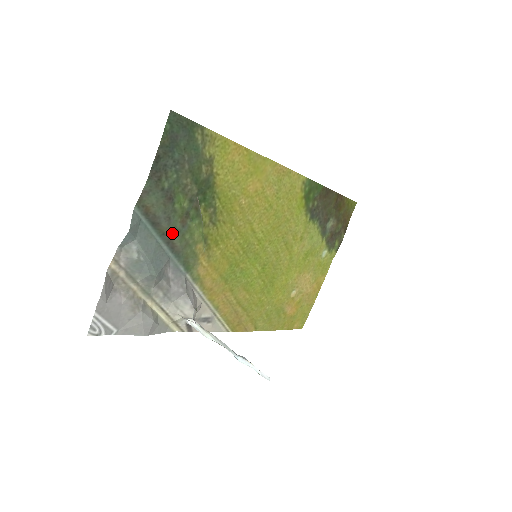
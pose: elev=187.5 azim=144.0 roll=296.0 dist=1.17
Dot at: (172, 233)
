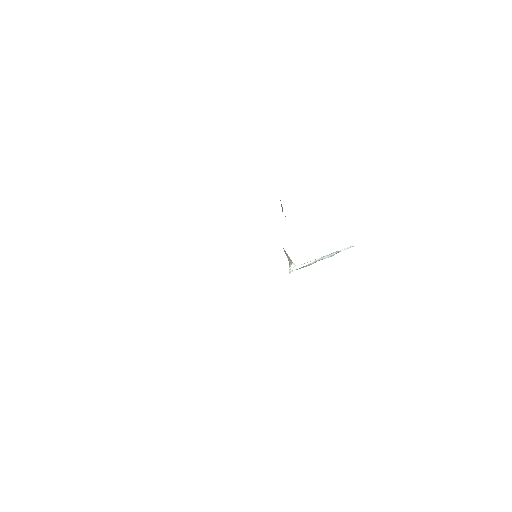
Dot at: occluded
